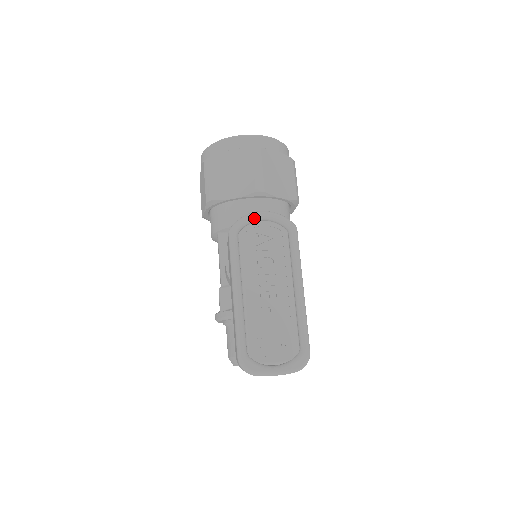
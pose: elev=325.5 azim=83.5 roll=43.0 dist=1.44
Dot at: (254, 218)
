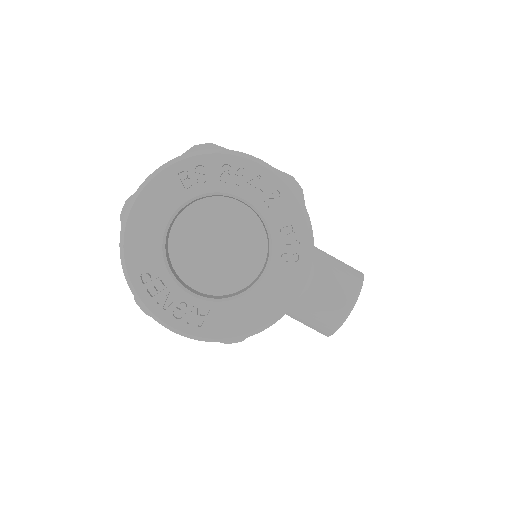
Dot at: (346, 316)
